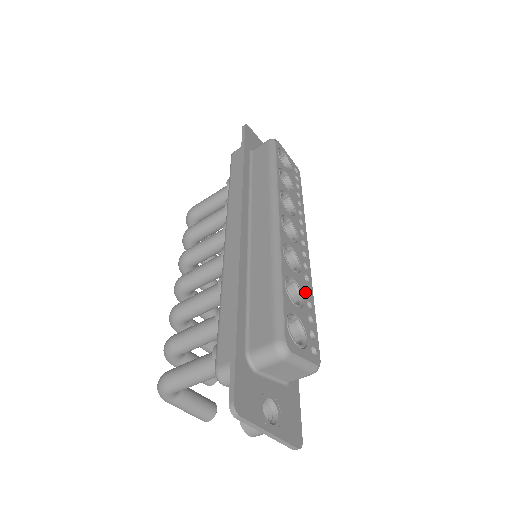
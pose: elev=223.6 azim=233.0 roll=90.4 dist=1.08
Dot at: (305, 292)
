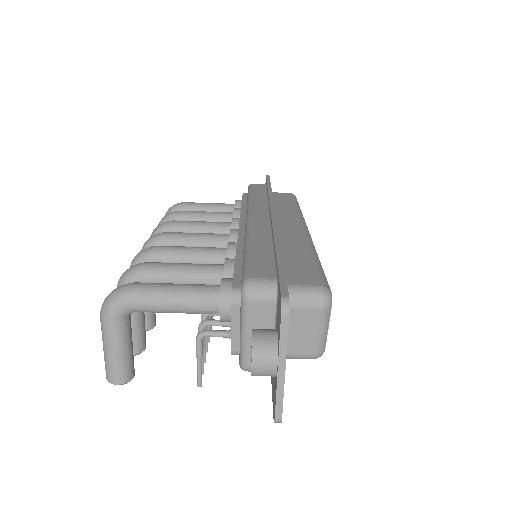
Dot at: occluded
